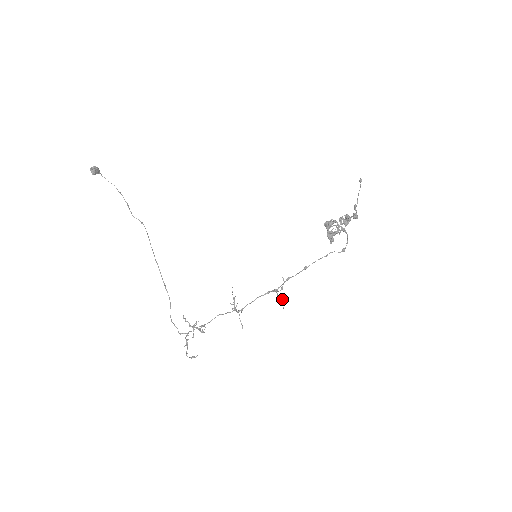
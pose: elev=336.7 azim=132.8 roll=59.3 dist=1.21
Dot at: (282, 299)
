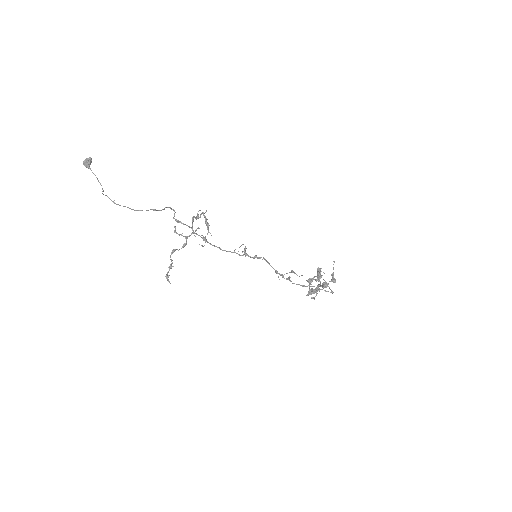
Dot at: occluded
